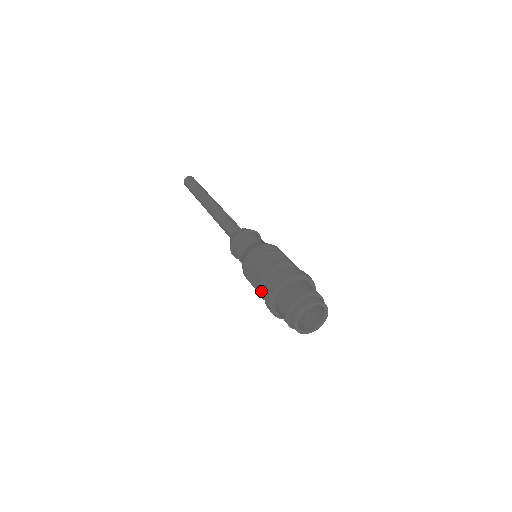
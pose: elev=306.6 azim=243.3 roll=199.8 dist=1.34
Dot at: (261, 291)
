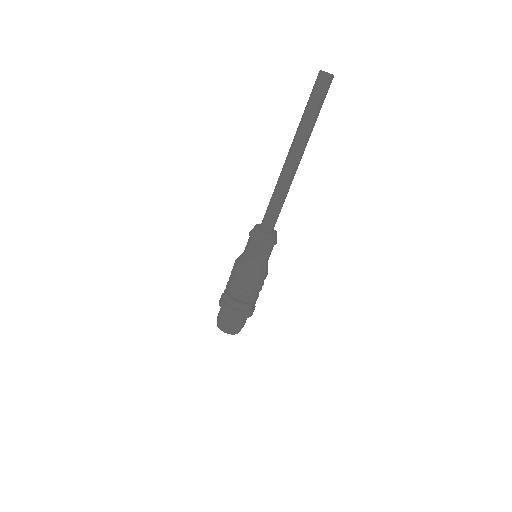
Dot at: occluded
